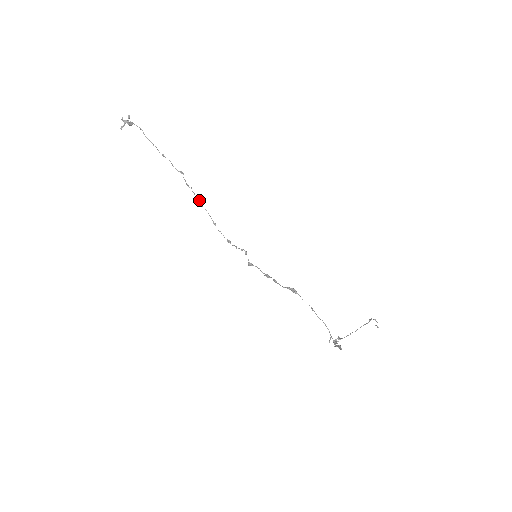
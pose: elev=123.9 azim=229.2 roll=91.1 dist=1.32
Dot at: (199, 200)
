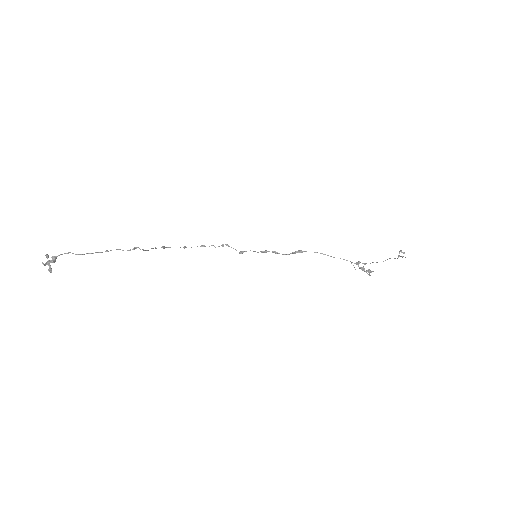
Dot at: (161, 247)
